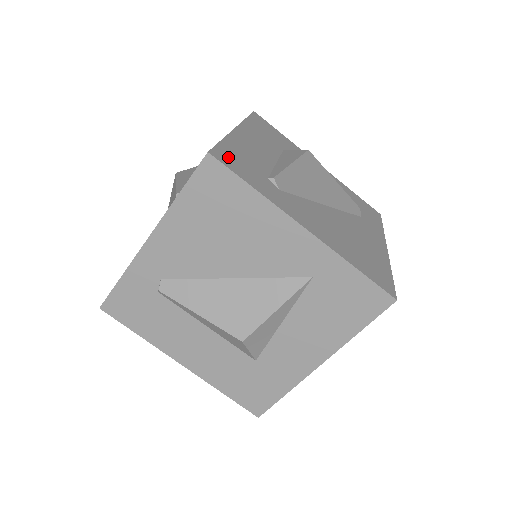
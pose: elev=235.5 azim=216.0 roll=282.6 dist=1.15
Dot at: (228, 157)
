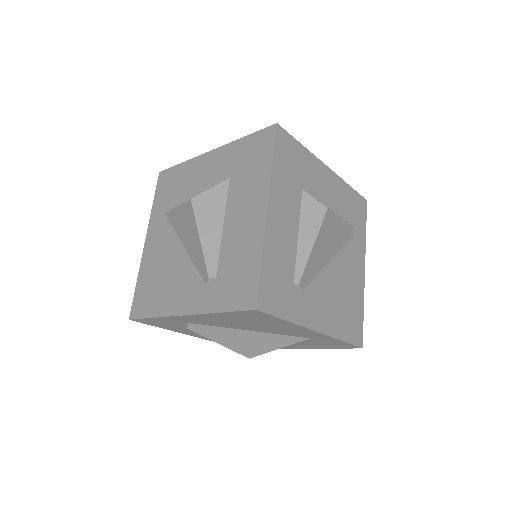
Dot at: (268, 293)
